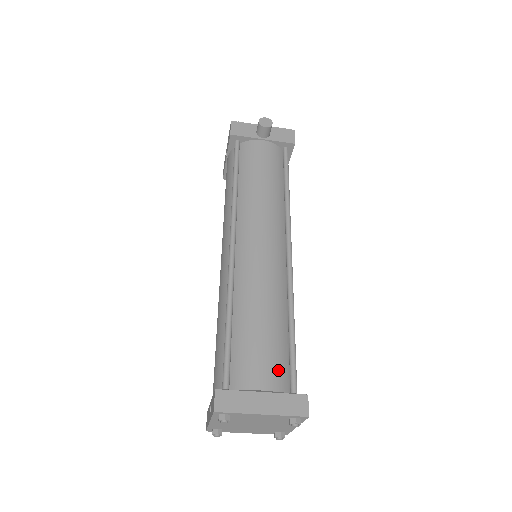
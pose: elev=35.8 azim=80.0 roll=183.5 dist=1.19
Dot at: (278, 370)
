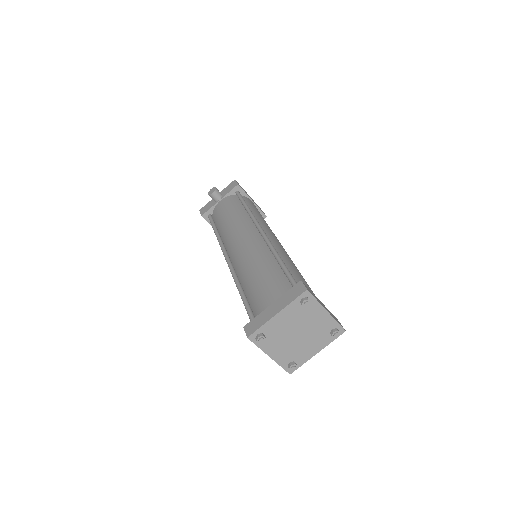
Dot at: (279, 287)
